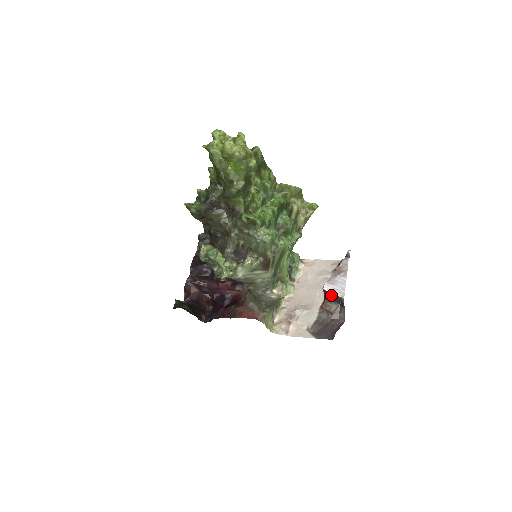
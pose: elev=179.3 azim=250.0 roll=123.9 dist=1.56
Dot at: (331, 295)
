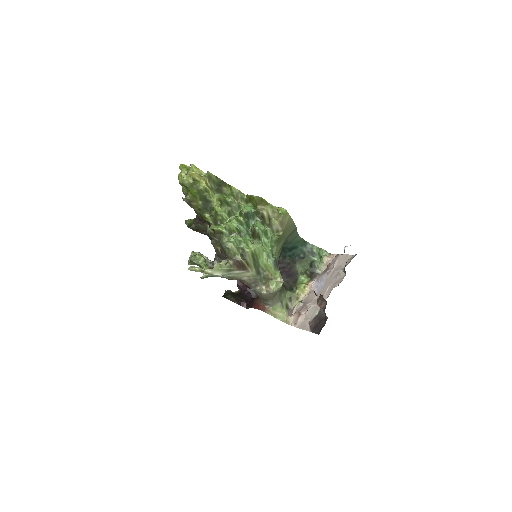
Dot at: (314, 292)
